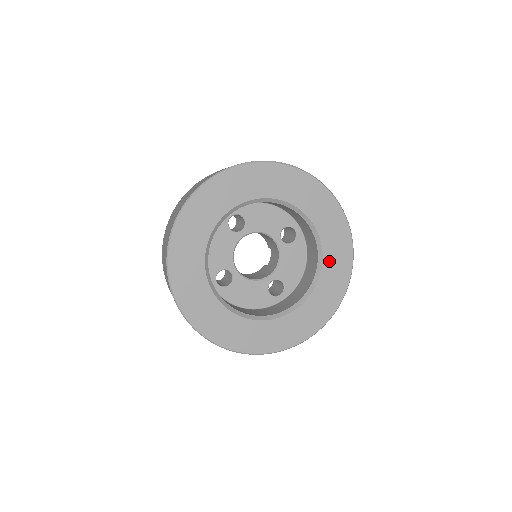
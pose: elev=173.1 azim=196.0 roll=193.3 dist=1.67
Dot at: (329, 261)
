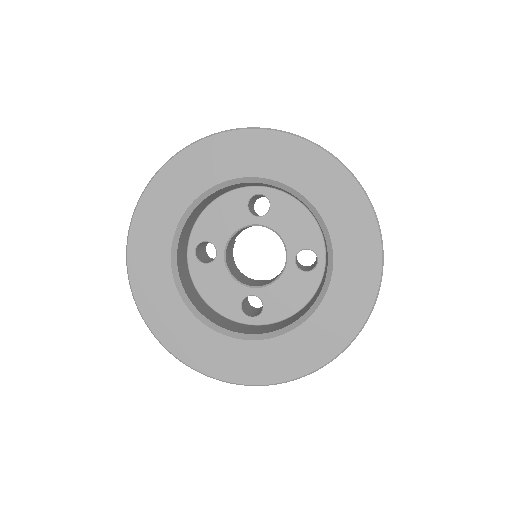
Dot at: (322, 318)
